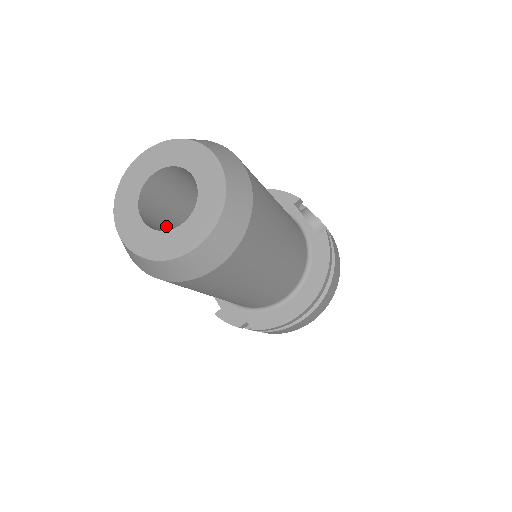
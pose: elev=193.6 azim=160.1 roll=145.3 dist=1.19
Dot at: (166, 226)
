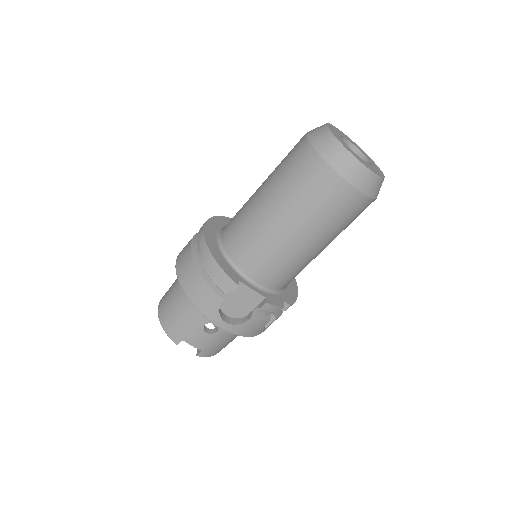
Dot at: occluded
